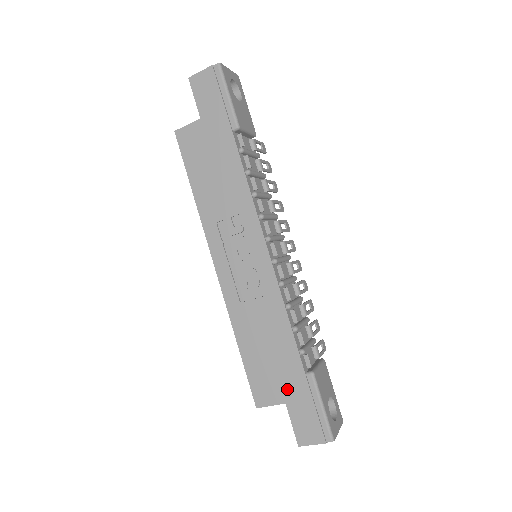
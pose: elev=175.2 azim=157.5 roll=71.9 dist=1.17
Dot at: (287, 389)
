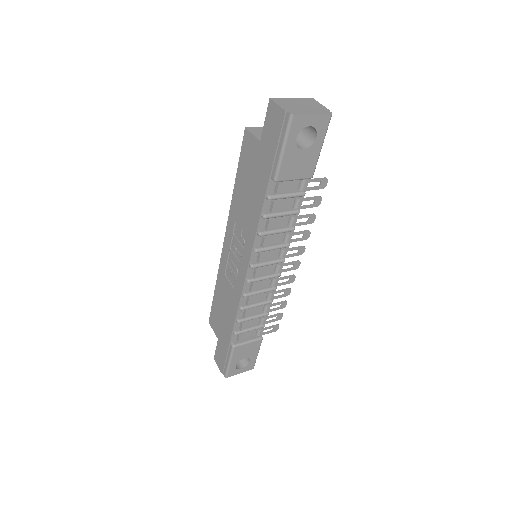
Dot at: (221, 336)
